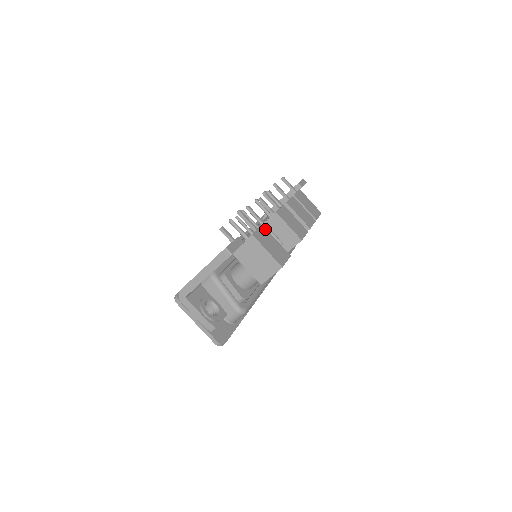
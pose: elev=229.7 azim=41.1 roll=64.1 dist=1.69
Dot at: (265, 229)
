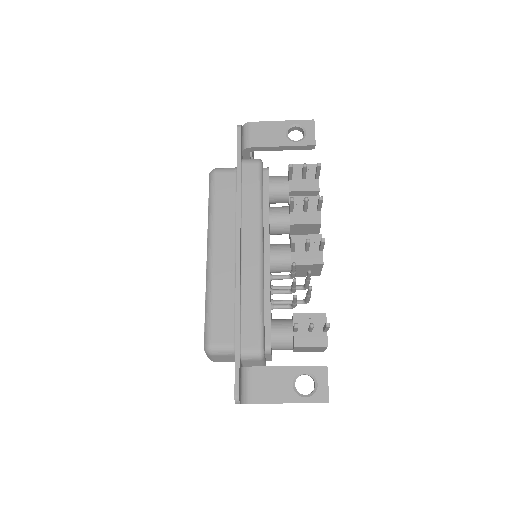
Dot at: occluded
